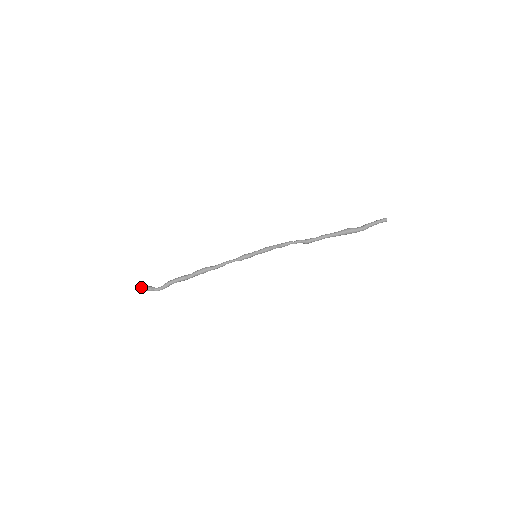
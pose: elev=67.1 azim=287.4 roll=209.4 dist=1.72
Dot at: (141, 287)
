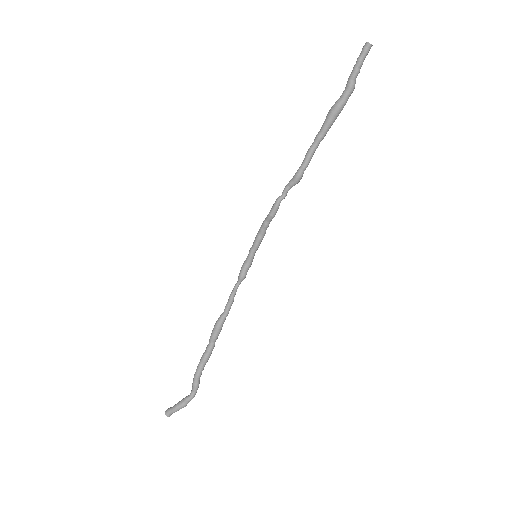
Dot at: (172, 412)
